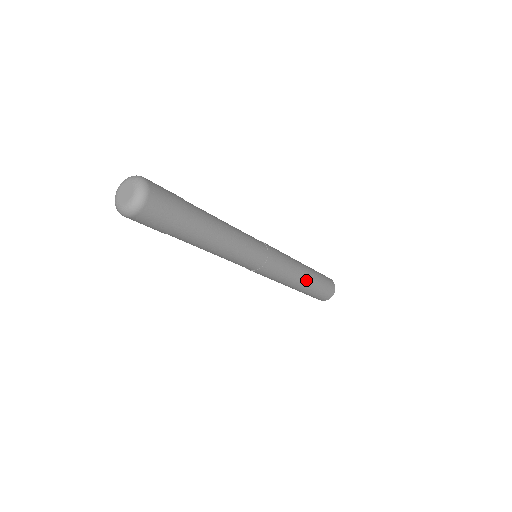
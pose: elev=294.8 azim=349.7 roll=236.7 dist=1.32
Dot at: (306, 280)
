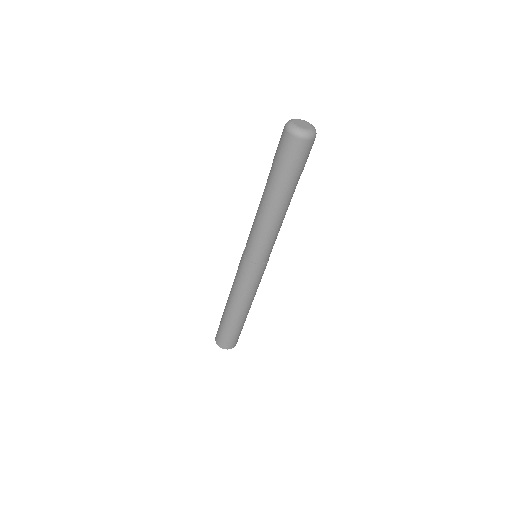
Dot at: (247, 311)
